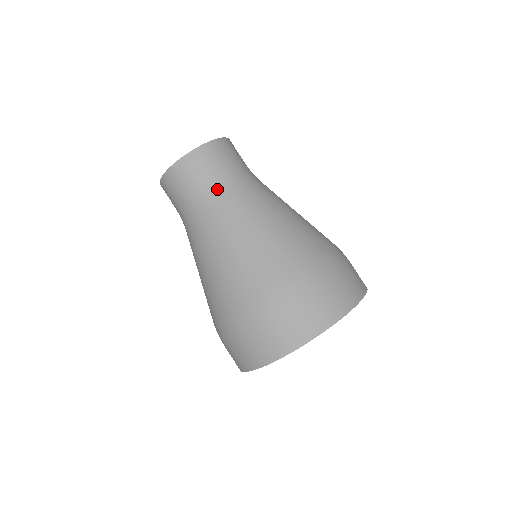
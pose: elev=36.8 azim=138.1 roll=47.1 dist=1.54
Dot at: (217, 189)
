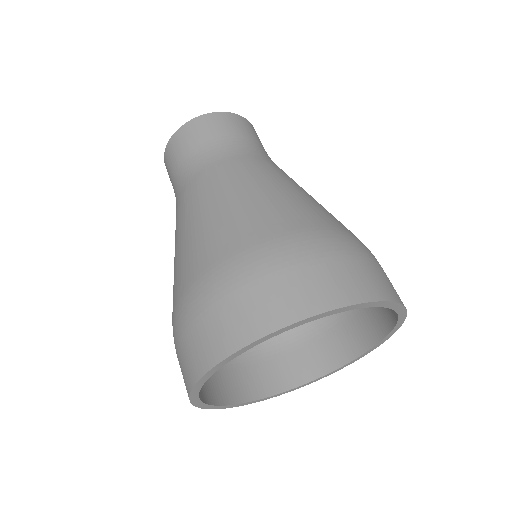
Dot at: (211, 154)
